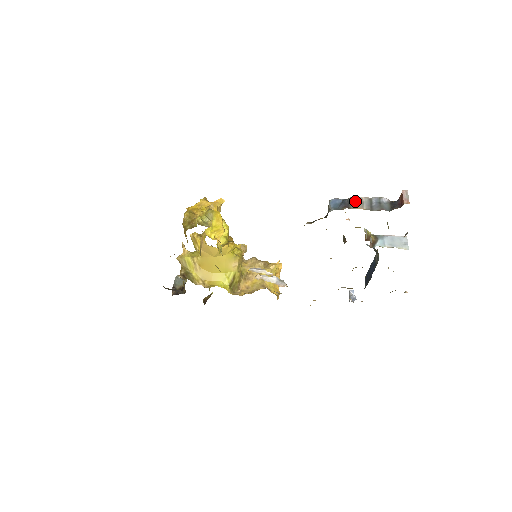
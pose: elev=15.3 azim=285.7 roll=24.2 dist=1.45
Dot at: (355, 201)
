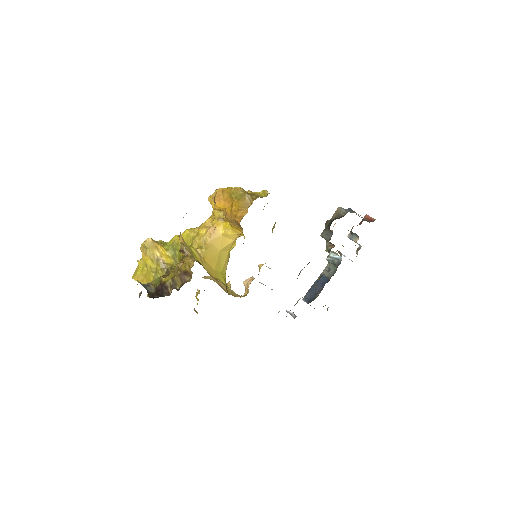
Dot at: occluded
